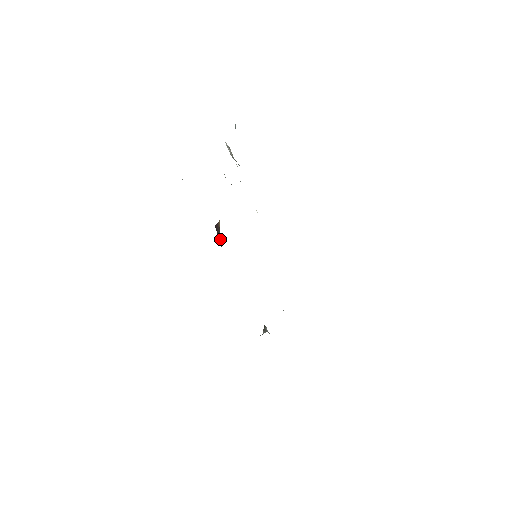
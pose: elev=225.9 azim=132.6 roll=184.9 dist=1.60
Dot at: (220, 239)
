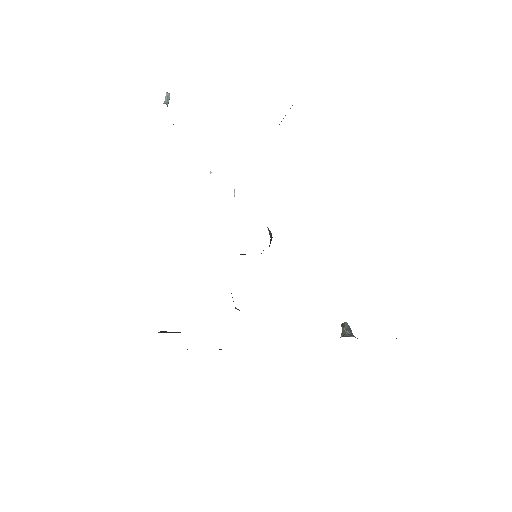
Dot at: occluded
